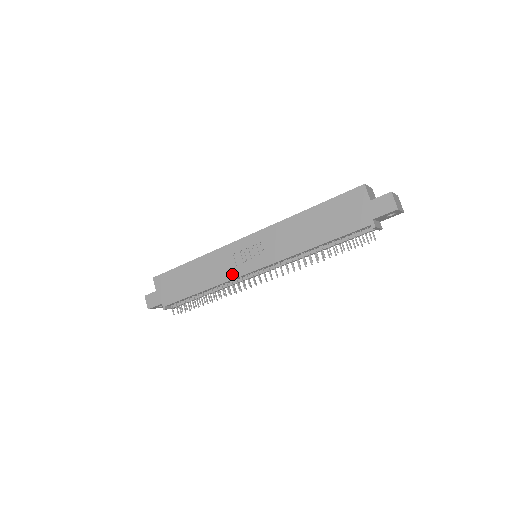
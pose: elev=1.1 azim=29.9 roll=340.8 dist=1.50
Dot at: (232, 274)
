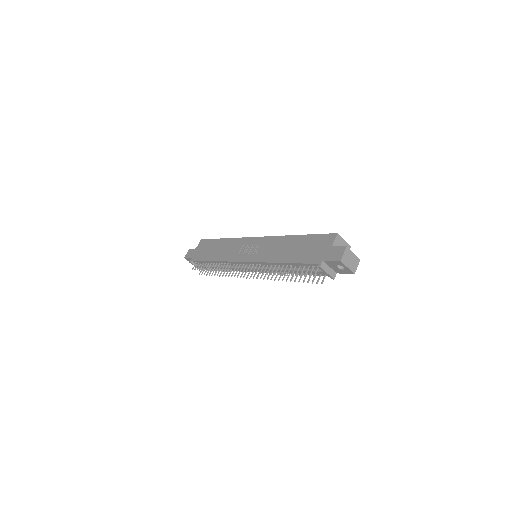
Dot at: (233, 258)
